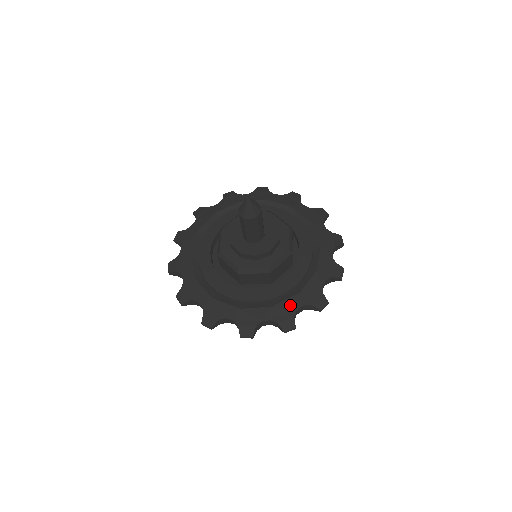
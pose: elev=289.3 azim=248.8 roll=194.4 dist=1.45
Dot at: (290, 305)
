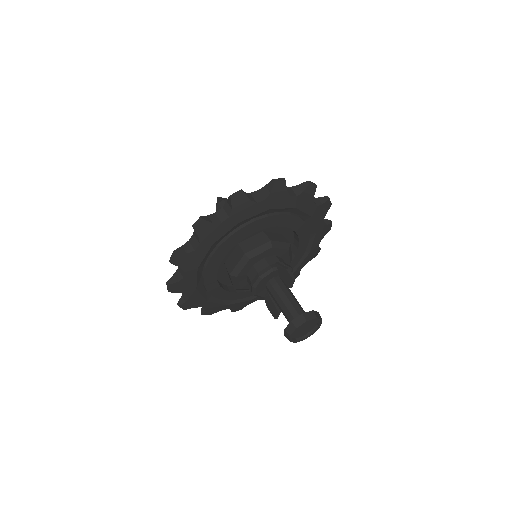
Dot at: occluded
